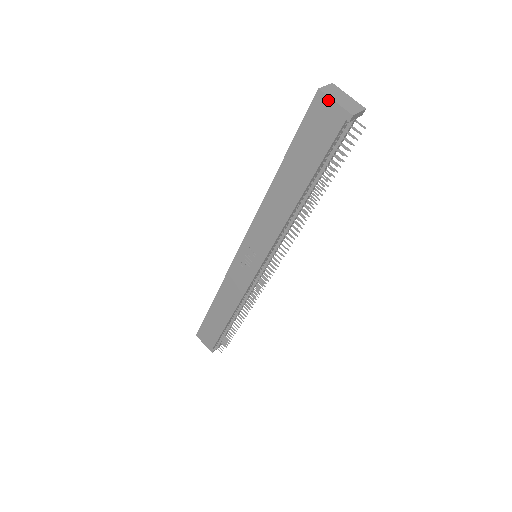
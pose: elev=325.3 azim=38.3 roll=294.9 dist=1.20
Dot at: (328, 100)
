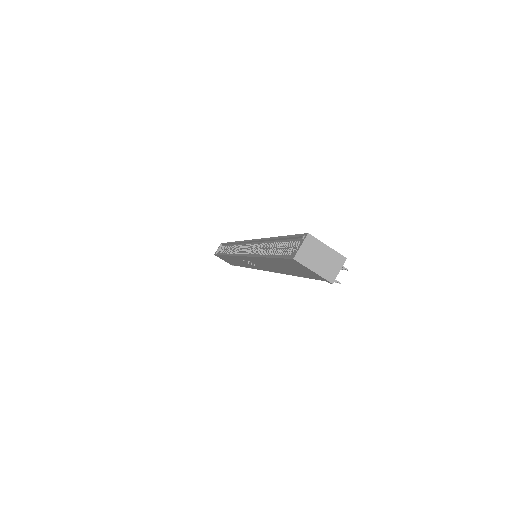
Dot at: (305, 267)
